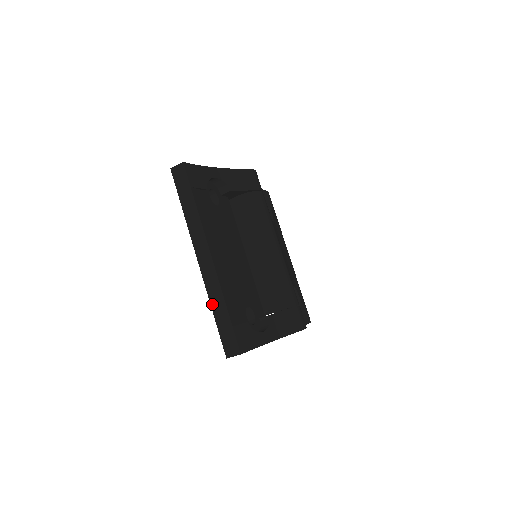
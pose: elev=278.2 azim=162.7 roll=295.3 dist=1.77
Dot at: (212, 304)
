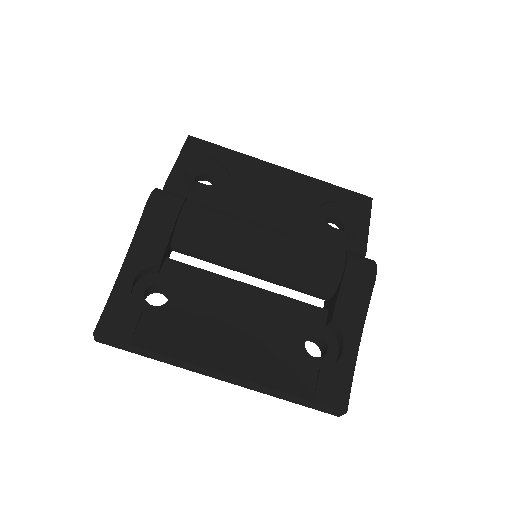
Dot at: occluded
